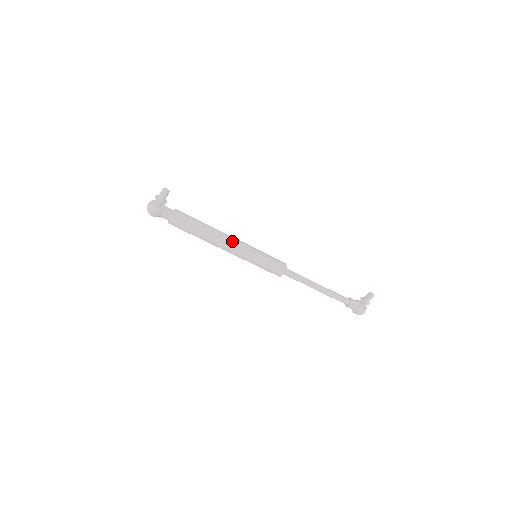
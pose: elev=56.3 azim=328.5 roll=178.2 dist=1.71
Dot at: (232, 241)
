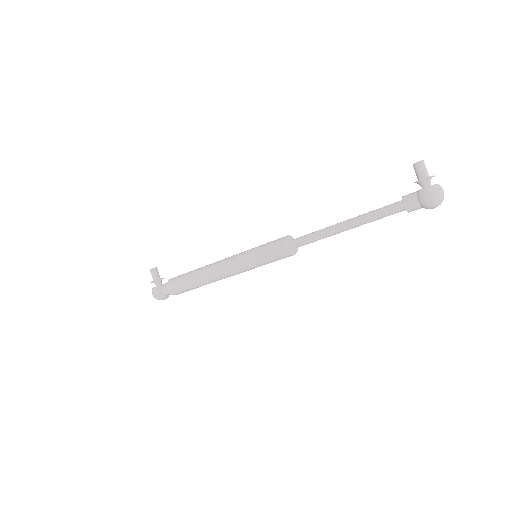
Dot at: (221, 261)
